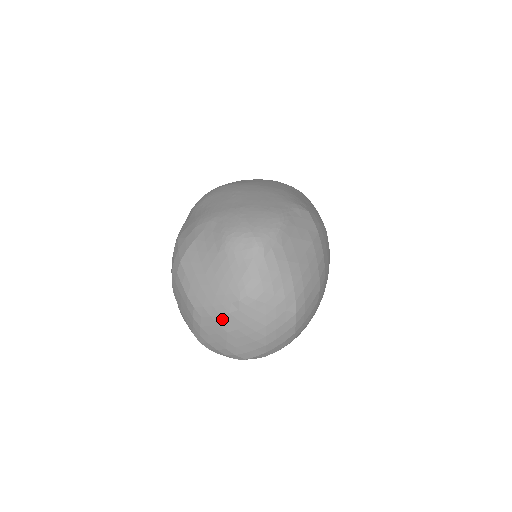
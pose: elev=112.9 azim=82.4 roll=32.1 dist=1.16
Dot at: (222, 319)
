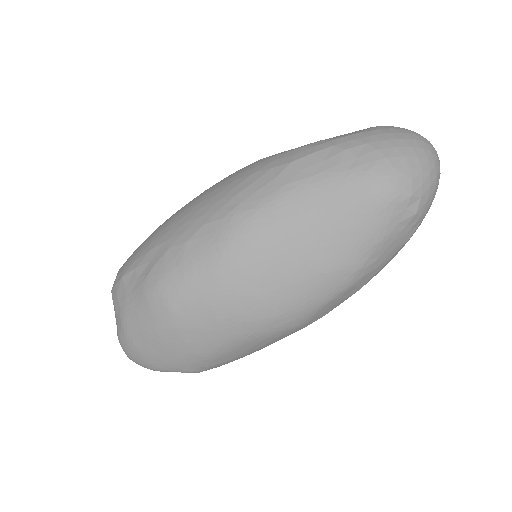
Dot at: occluded
